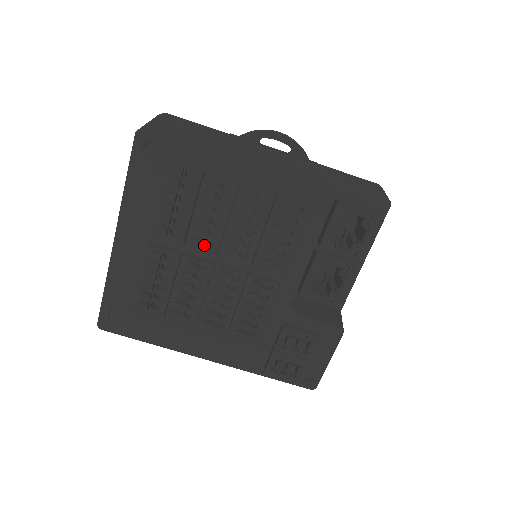
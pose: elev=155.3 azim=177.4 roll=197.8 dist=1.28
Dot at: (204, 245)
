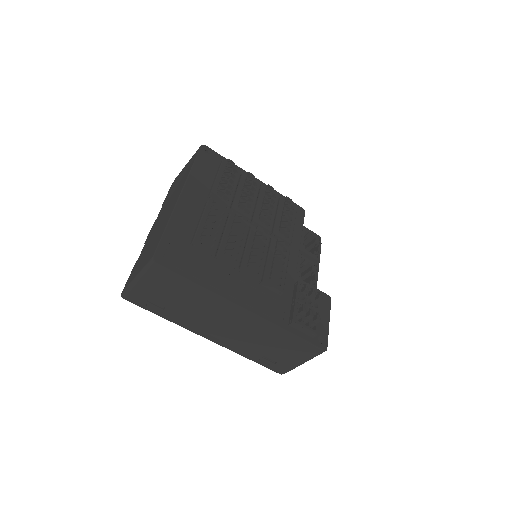
Dot at: (244, 211)
